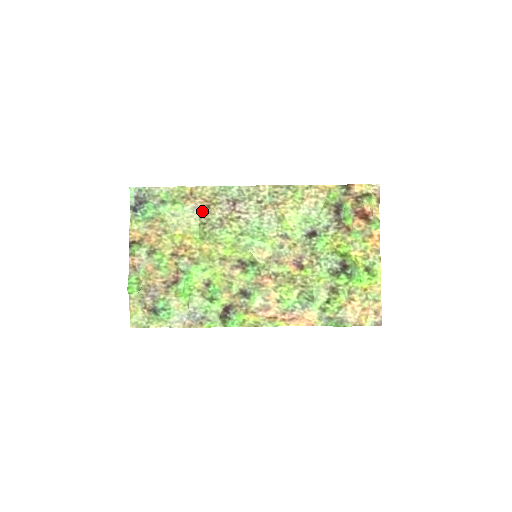
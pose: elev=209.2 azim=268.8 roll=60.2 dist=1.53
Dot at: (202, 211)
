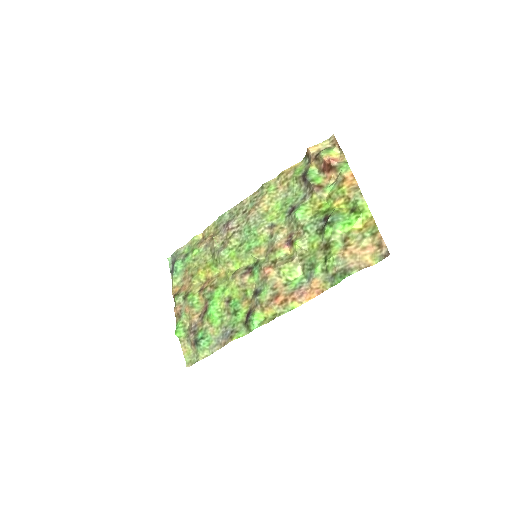
Dot at: (210, 245)
